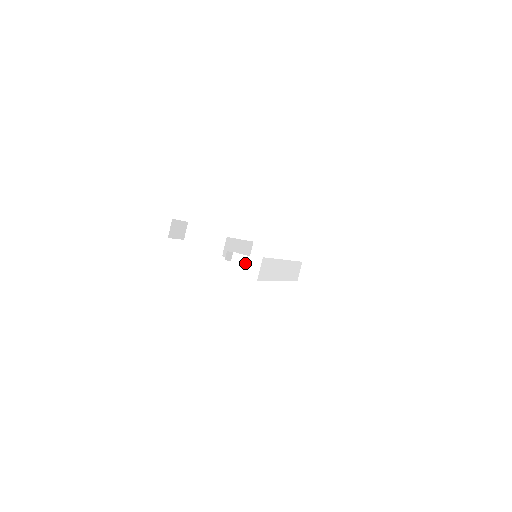
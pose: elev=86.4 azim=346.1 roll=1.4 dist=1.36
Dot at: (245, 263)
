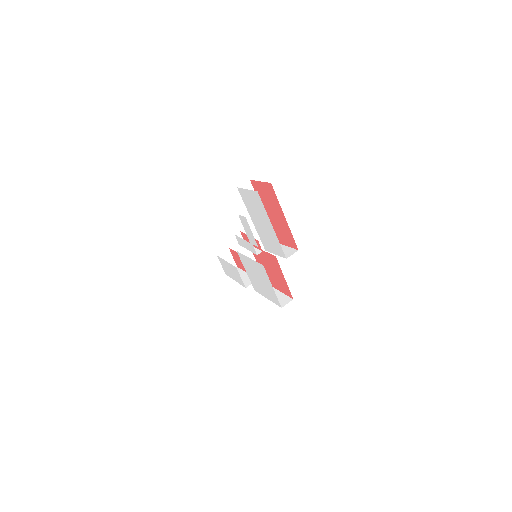
Dot at: (245, 247)
